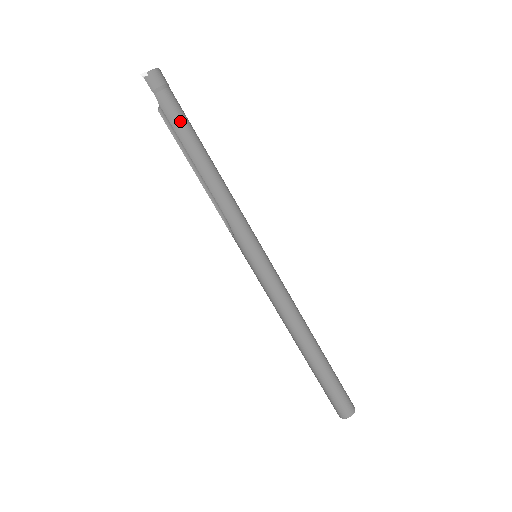
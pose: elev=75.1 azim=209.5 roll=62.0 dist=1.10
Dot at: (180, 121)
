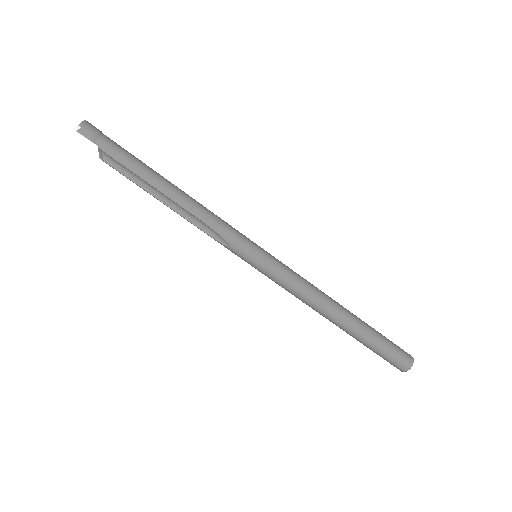
Dot at: (130, 158)
